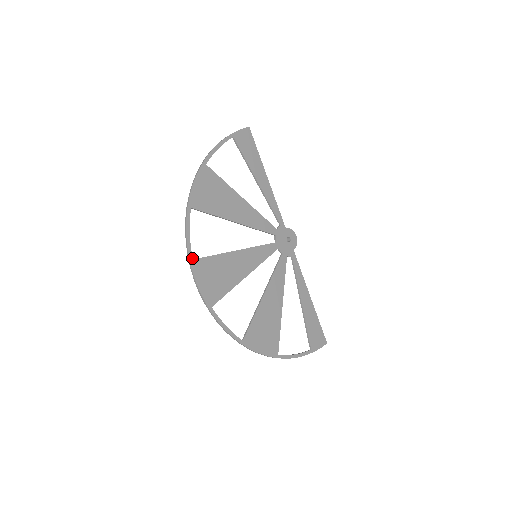
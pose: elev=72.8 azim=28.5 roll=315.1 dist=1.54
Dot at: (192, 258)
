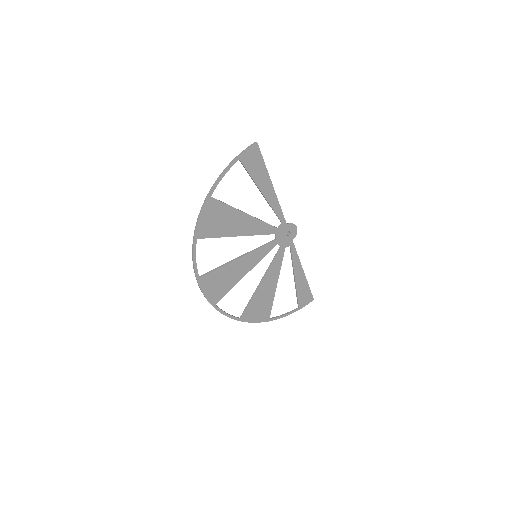
Dot at: (199, 276)
